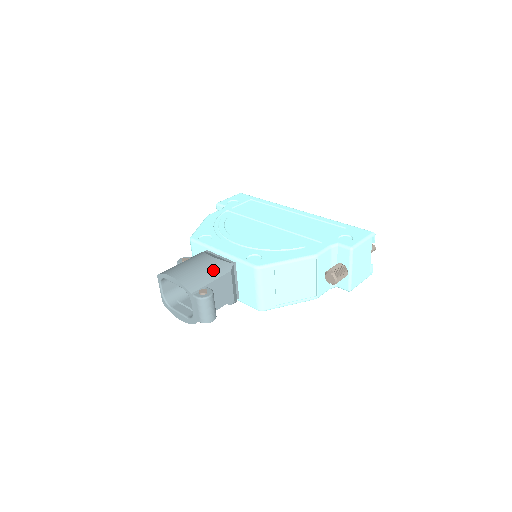
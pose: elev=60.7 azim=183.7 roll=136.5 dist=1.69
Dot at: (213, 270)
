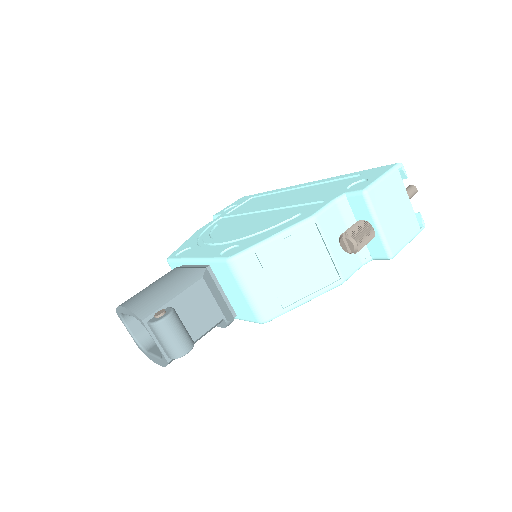
Dot at: (177, 283)
